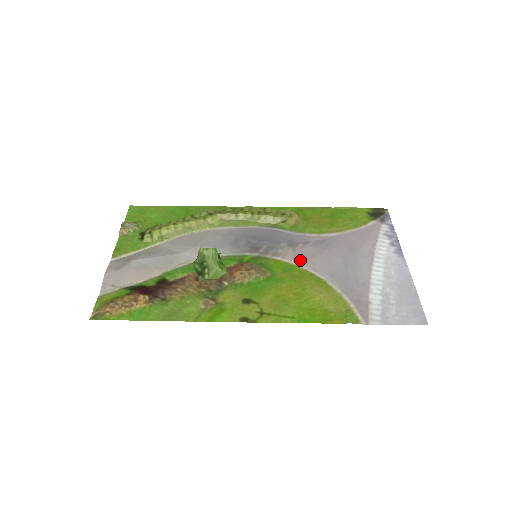
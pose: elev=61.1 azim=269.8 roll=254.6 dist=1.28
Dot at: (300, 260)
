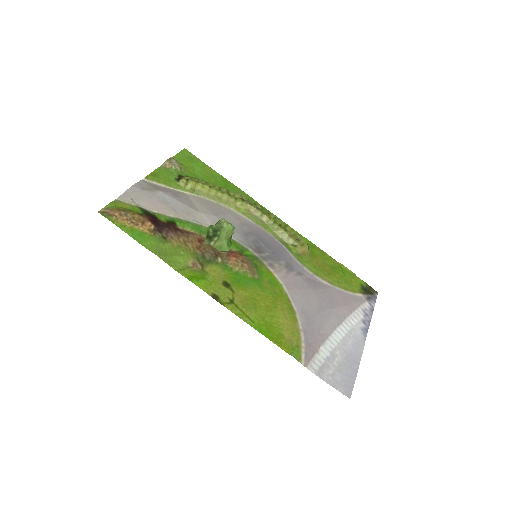
Dot at: (287, 283)
